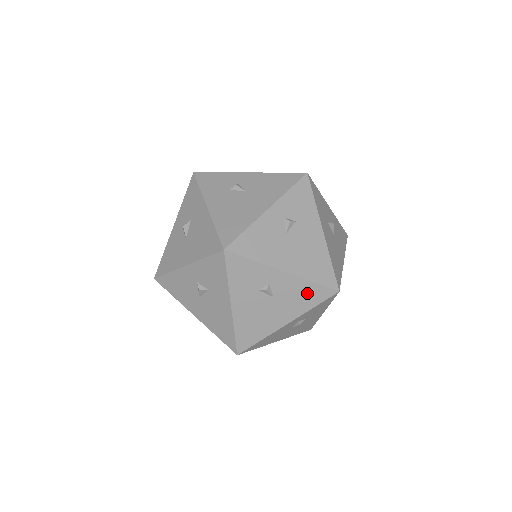
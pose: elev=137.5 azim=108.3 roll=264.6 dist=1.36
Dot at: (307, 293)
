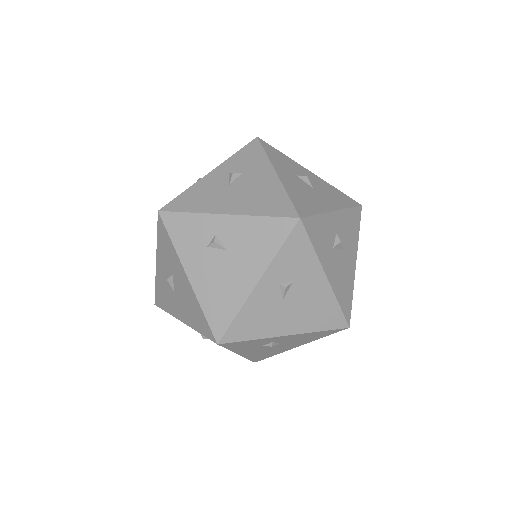
Dot at: occluded
